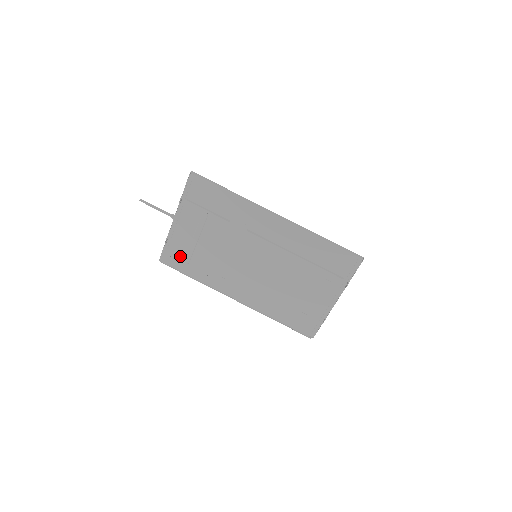
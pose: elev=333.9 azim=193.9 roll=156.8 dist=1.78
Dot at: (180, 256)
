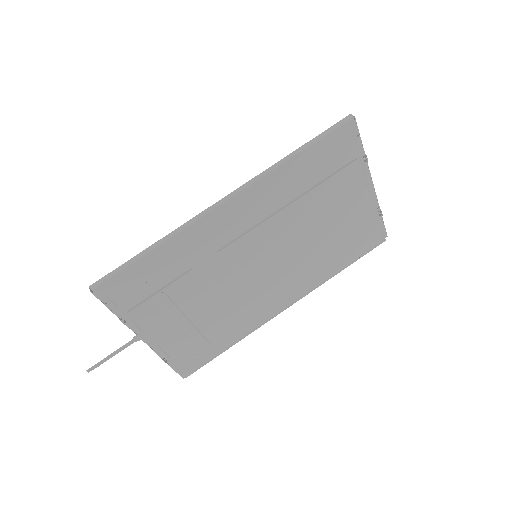
Dot at: (194, 351)
